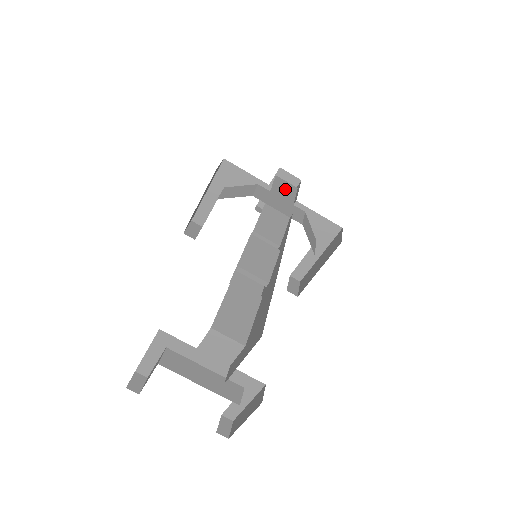
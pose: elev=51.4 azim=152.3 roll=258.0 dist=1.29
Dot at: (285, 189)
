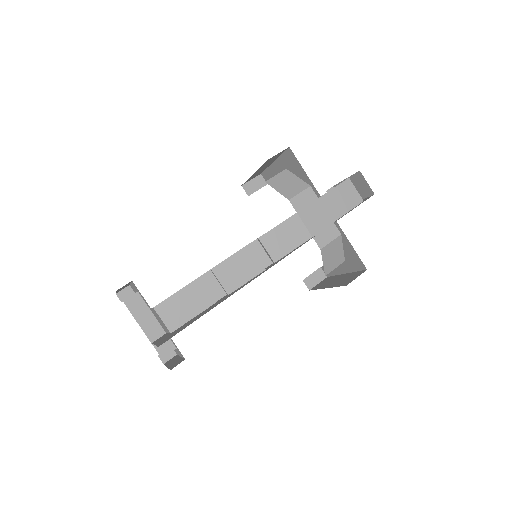
Dot at: (343, 199)
